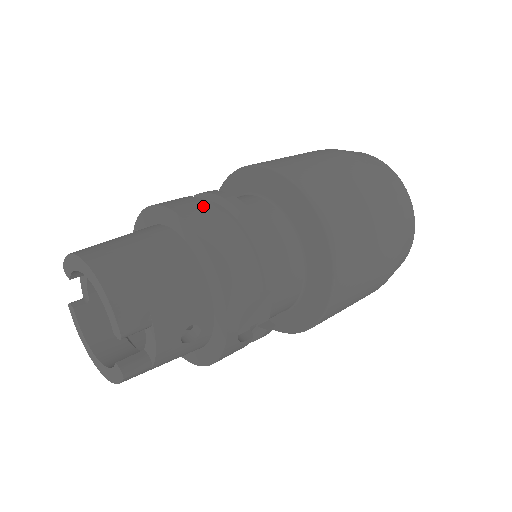
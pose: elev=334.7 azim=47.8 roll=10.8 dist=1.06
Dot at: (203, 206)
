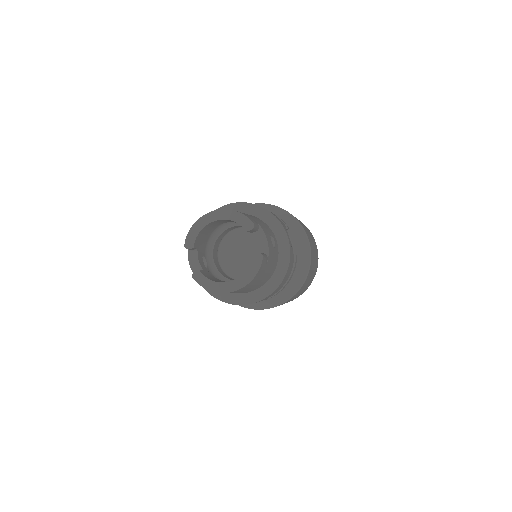
Dot at: occluded
